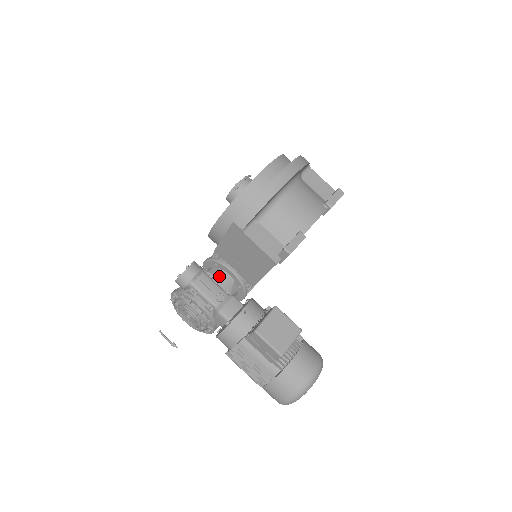
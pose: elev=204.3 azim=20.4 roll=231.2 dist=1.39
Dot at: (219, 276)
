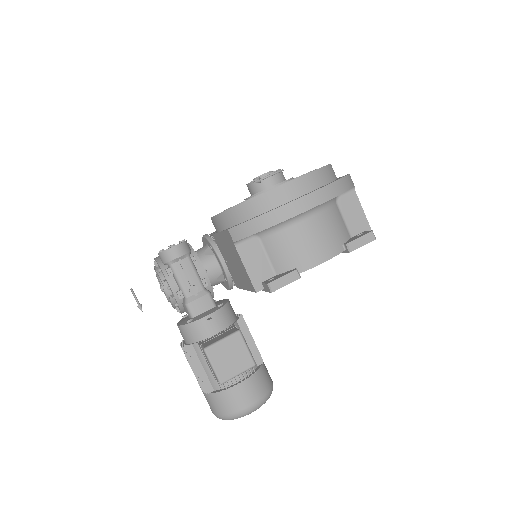
Dot at: (208, 261)
